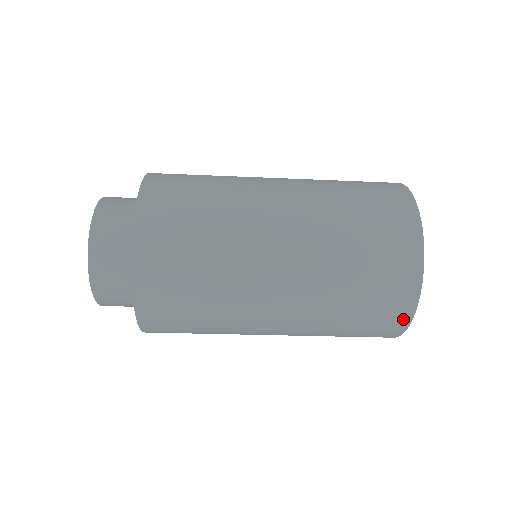
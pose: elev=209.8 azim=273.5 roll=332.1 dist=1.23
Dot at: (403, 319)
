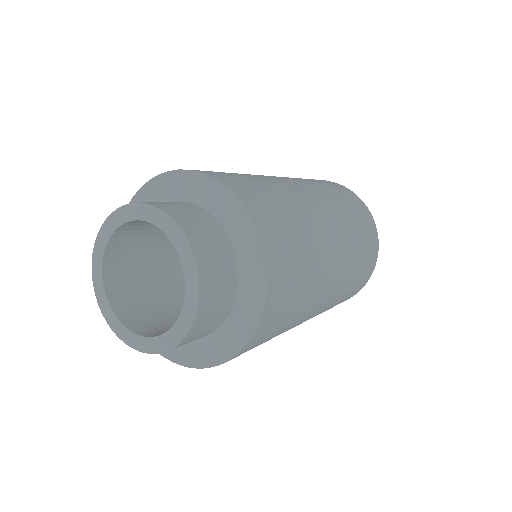
Dot at: occluded
